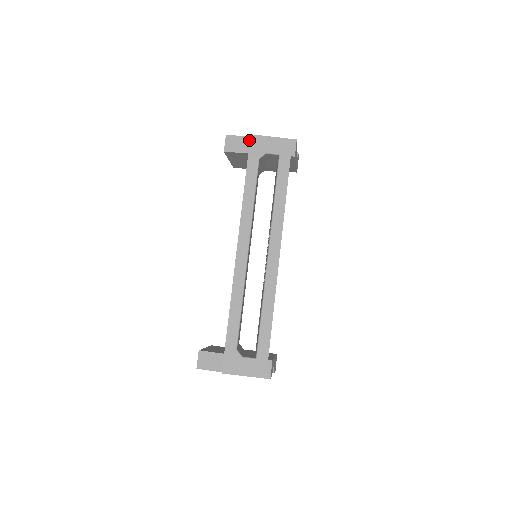
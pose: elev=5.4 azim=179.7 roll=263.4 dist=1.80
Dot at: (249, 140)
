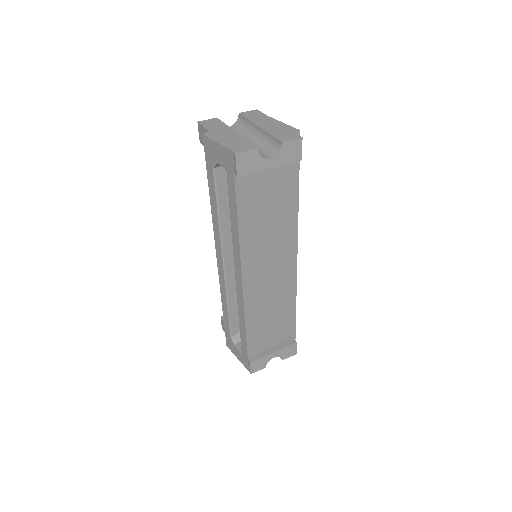
Dot at: occluded
